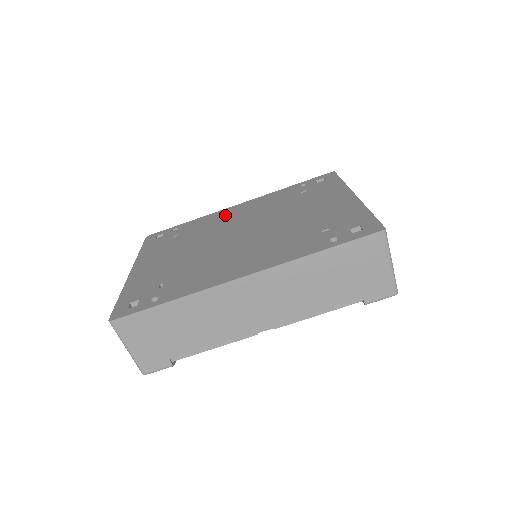
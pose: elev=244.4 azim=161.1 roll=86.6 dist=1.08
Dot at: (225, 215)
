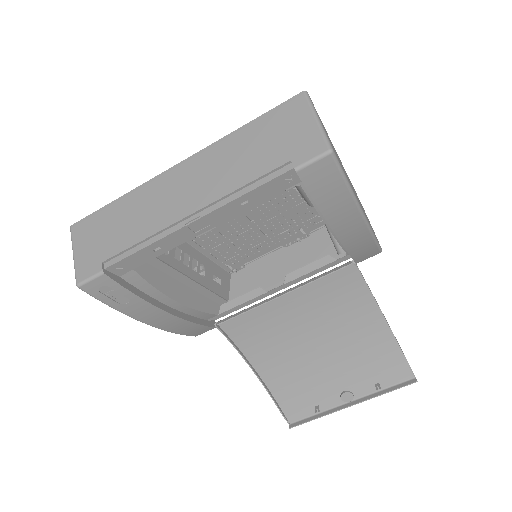
Dot at: occluded
